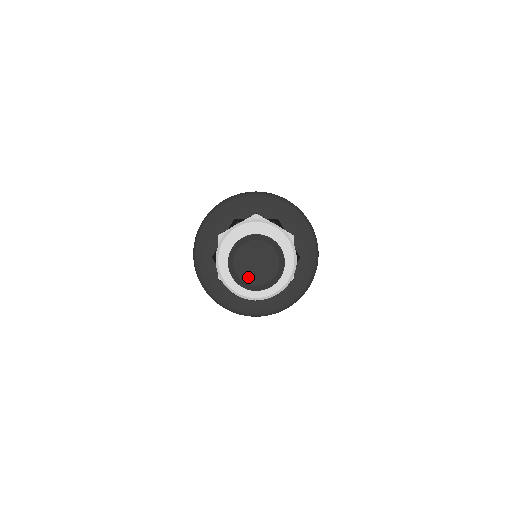
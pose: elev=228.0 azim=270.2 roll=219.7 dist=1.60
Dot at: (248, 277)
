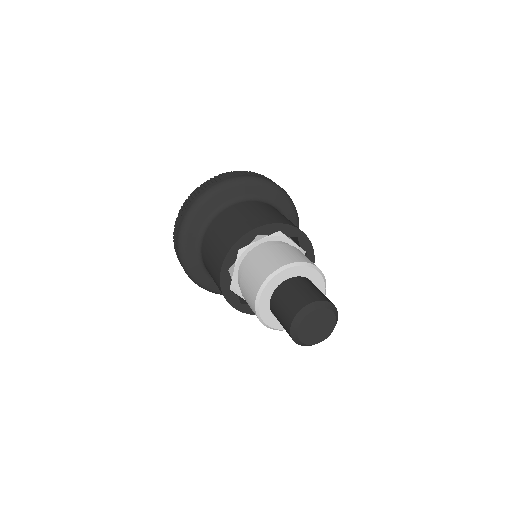
Dot at: (307, 338)
